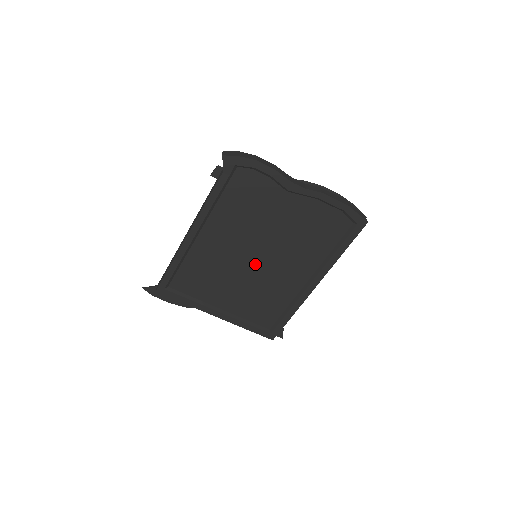
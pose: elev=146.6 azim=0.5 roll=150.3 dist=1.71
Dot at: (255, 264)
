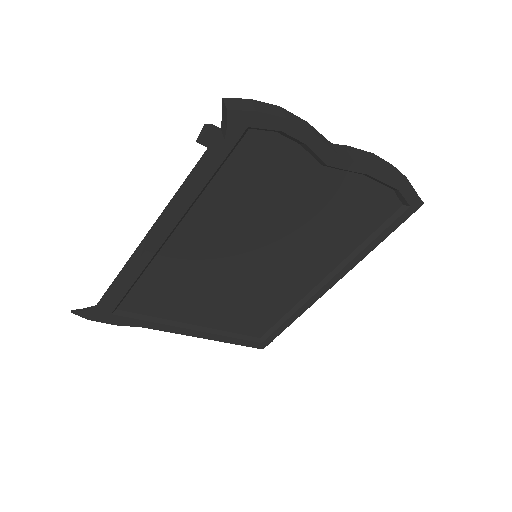
Dot at: (254, 267)
